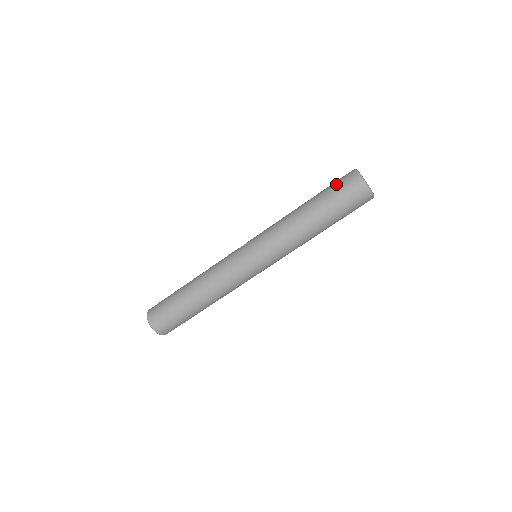
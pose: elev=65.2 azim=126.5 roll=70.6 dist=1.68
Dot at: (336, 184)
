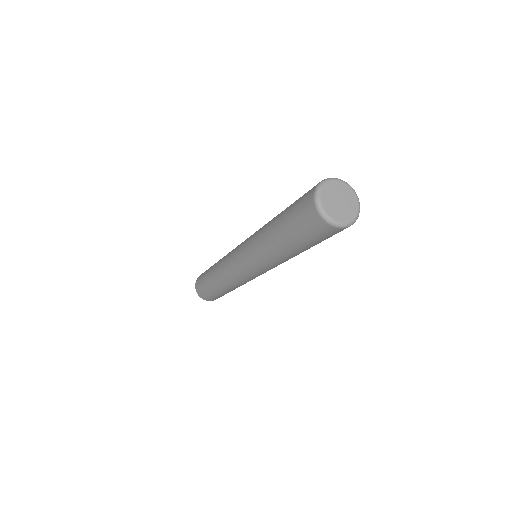
Dot at: (300, 197)
